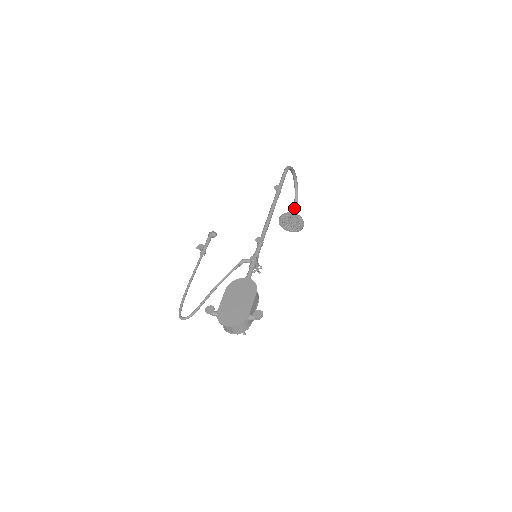
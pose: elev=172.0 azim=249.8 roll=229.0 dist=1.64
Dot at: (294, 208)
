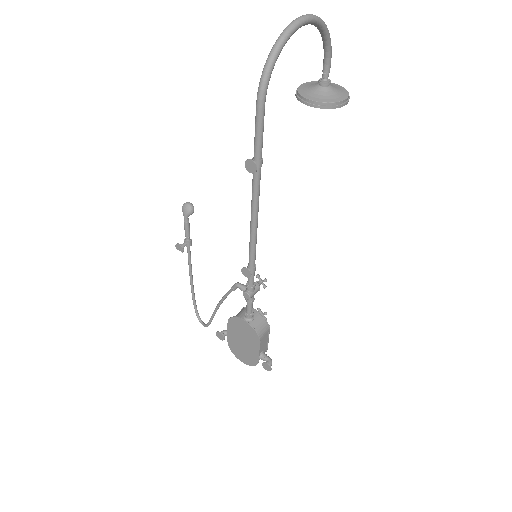
Dot at: (324, 58)
